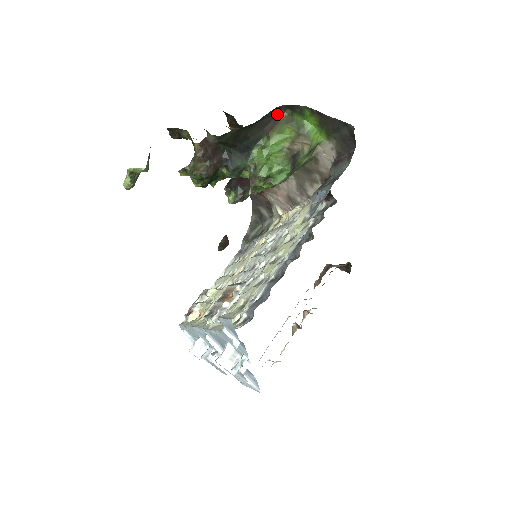
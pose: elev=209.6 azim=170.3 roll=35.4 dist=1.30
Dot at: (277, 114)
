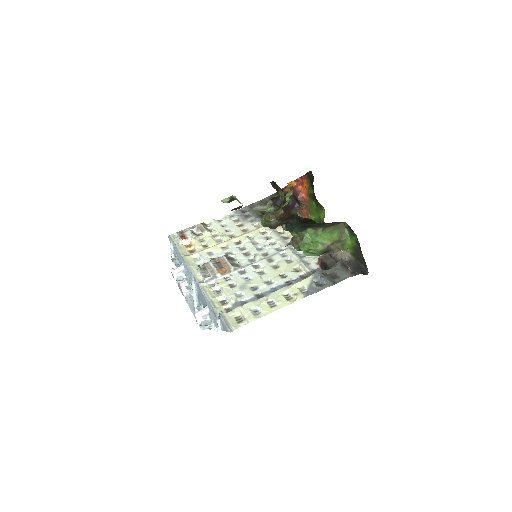
Dot at: occluded
